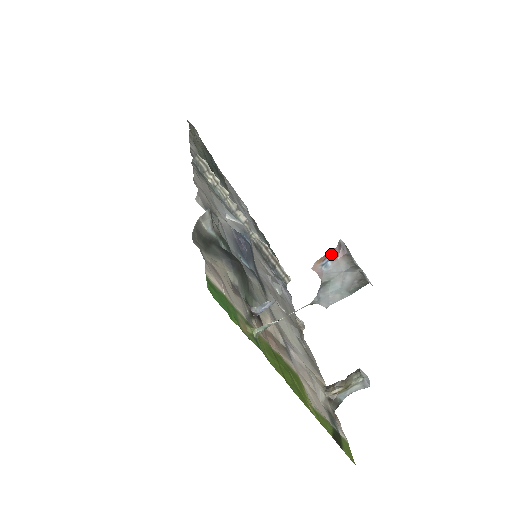
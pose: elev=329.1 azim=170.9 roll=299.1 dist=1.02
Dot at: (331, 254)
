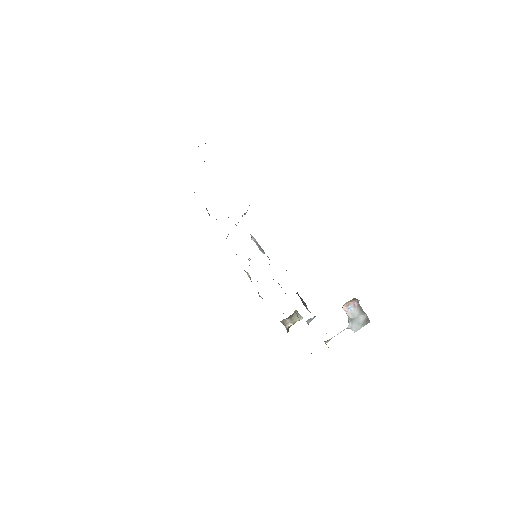
Dot at: (353, 304)
